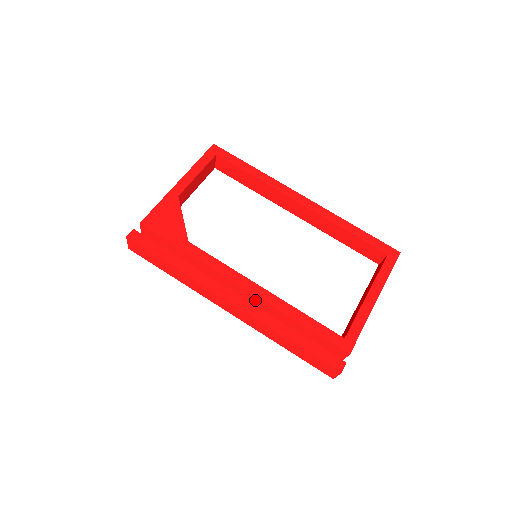
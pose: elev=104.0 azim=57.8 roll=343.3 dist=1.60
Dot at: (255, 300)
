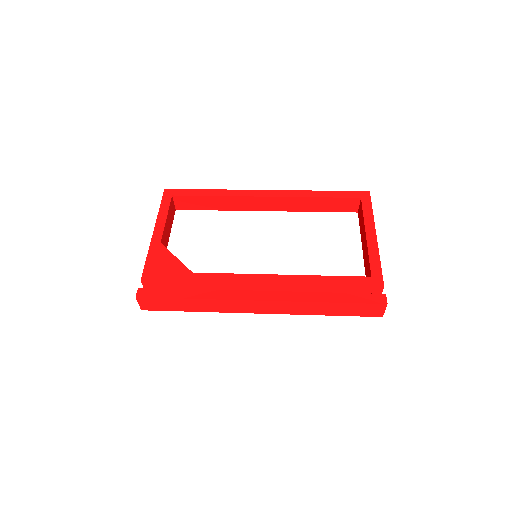
Dot at: (278, 289)
